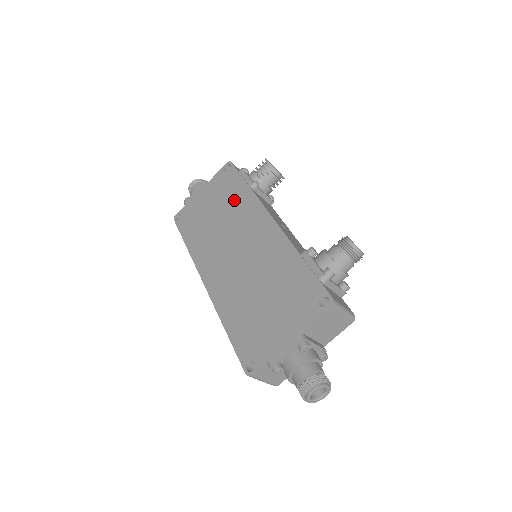
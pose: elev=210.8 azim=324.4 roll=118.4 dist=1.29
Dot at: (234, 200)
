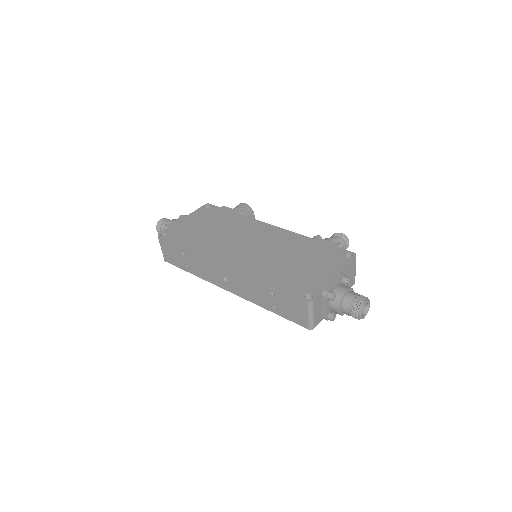
Dot at: (227, 221)
